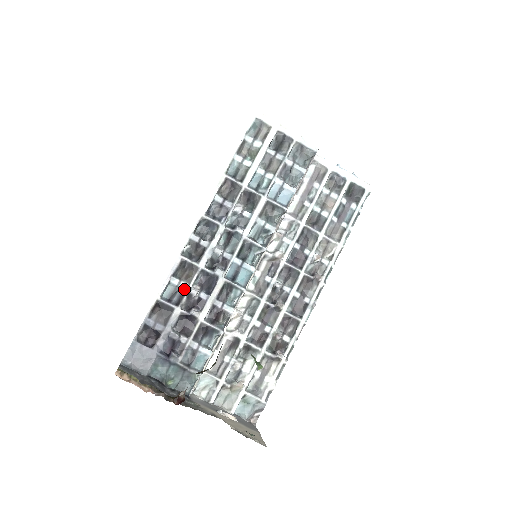
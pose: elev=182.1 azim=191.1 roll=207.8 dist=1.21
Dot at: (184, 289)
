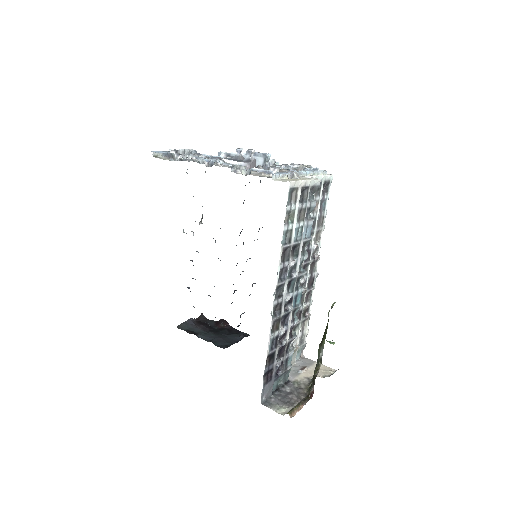
Dot at: (277, 335)
